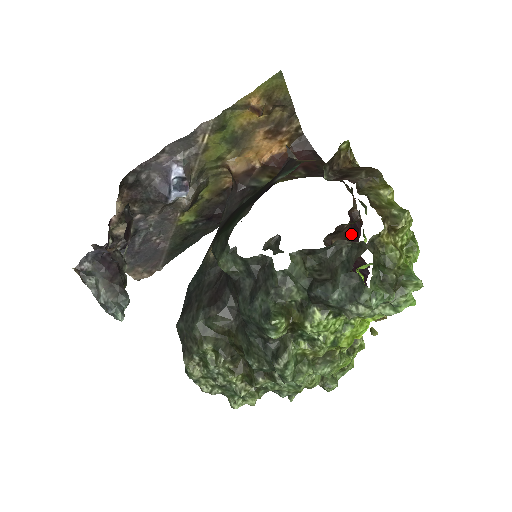
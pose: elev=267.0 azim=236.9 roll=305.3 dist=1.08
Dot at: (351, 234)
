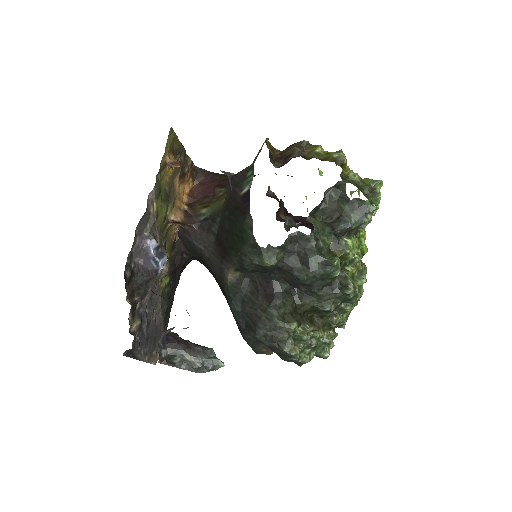
Dot at: occluded
